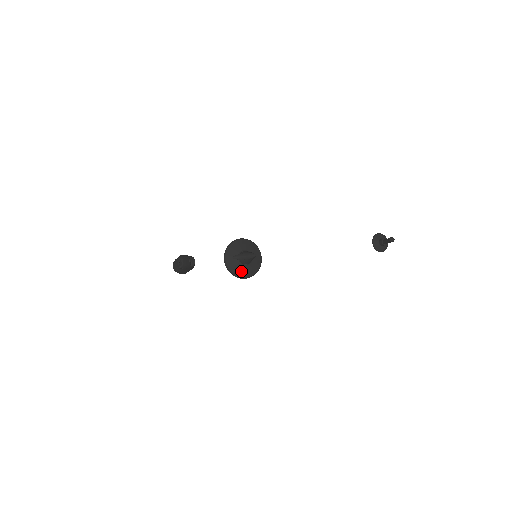
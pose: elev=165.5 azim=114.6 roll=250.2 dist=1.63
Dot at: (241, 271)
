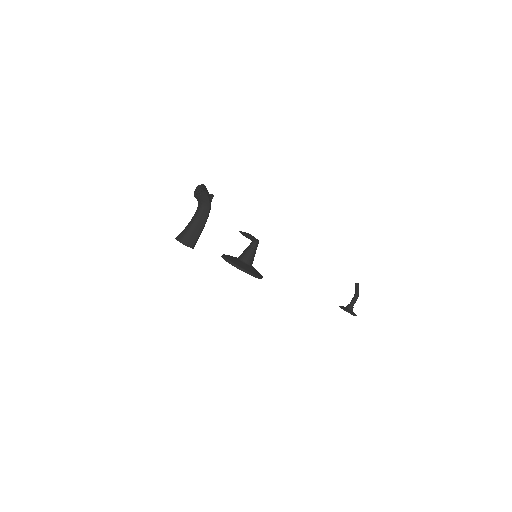
Dot at: (247, 268)
